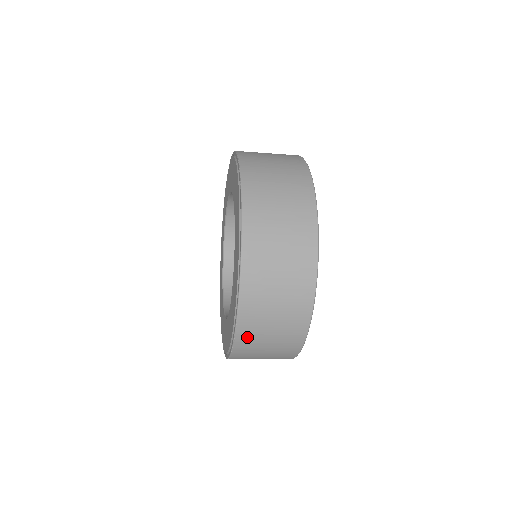
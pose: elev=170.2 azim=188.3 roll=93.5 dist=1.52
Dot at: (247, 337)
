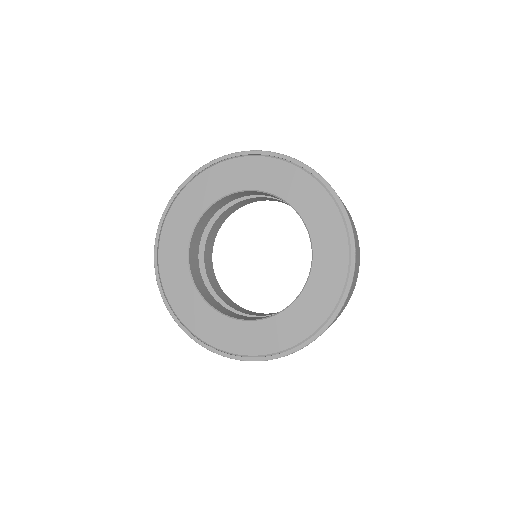
Dot at: occluded
